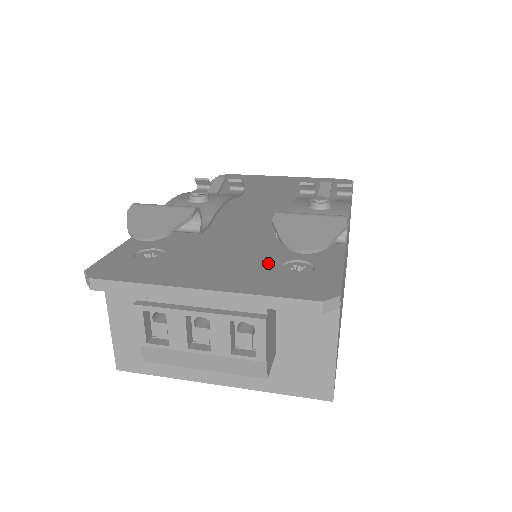
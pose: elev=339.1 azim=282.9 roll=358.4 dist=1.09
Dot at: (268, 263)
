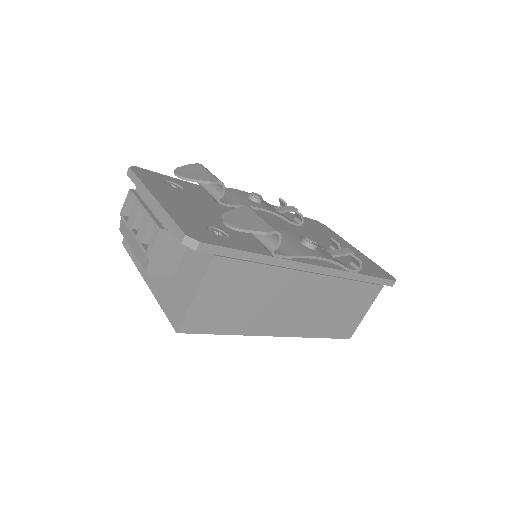
Dot at: (210, 222)
